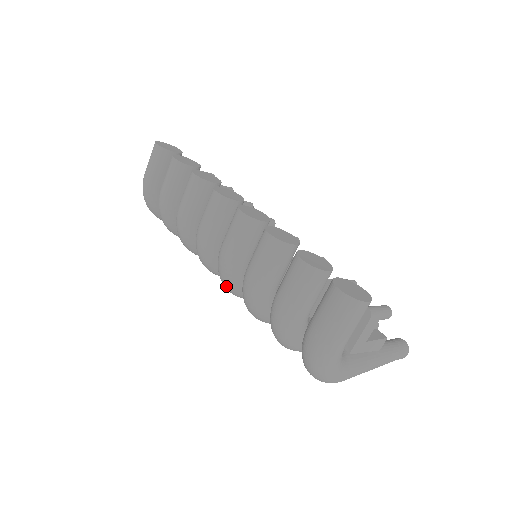
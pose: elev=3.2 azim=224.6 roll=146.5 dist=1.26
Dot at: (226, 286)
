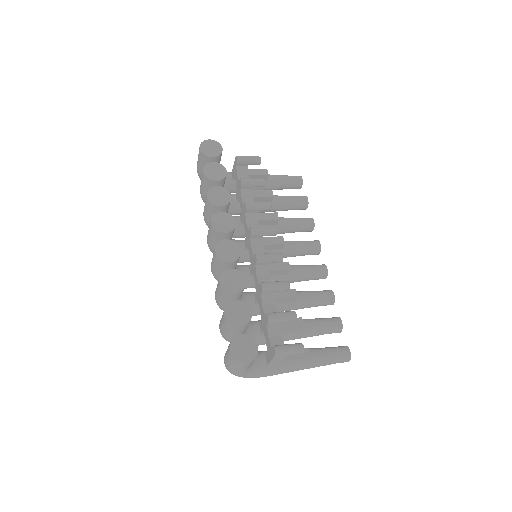
Dot at: occluded
